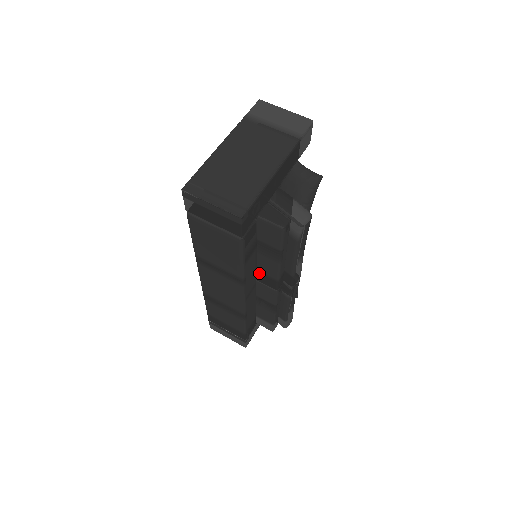
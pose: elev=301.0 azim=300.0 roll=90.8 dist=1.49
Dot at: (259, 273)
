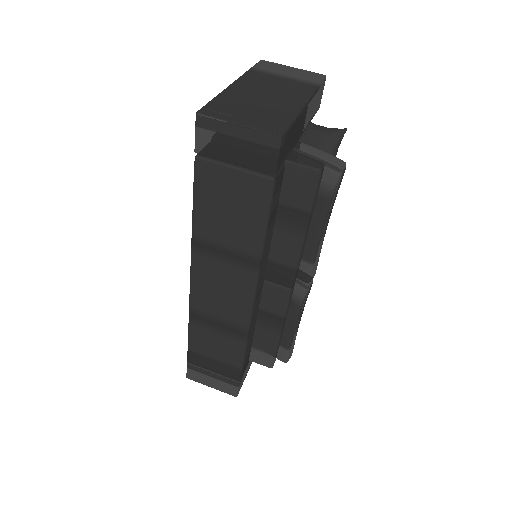
Dot at: (270, 264)
